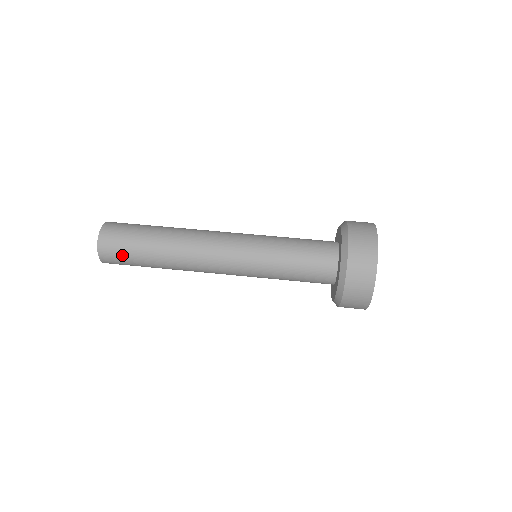
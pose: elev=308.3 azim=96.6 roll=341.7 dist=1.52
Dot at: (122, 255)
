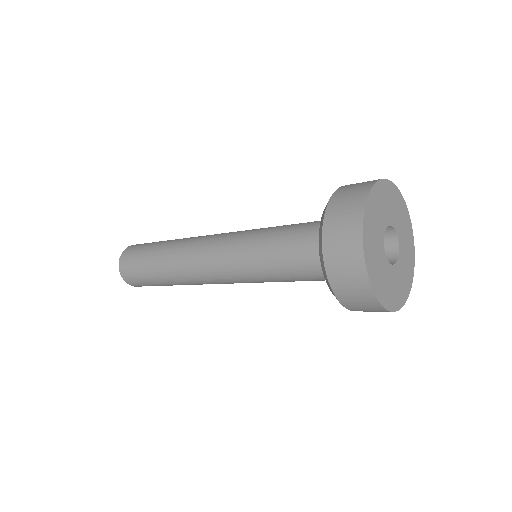
Dot at: (143, 245)
